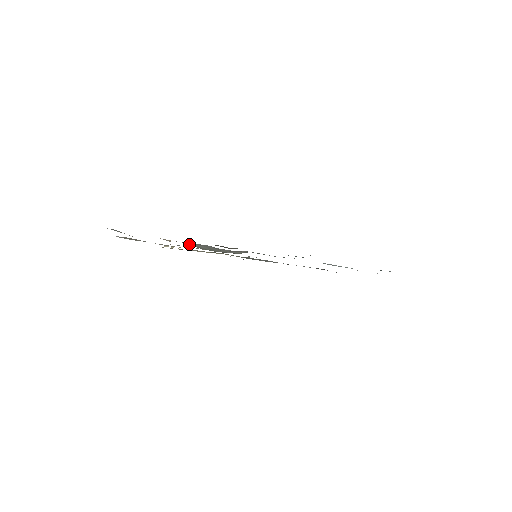
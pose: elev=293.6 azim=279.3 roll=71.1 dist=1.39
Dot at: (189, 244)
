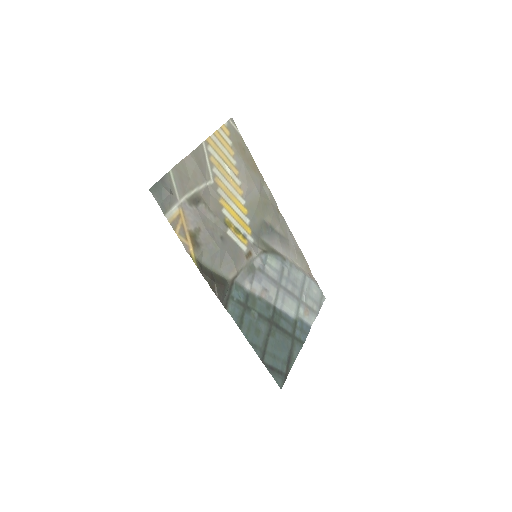
Dot at: (198, 259)
